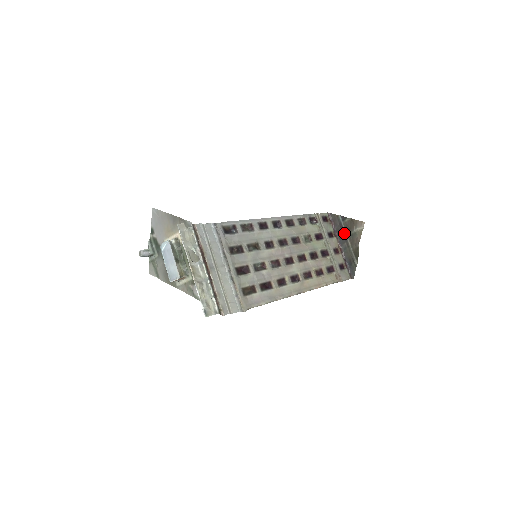
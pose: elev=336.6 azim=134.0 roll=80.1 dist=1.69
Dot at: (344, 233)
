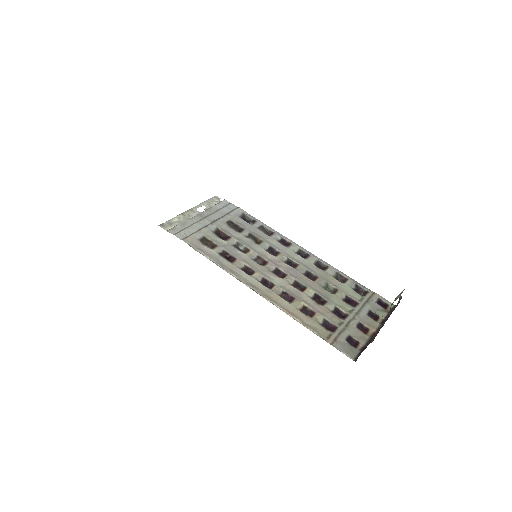
Dot at: (389, 316)
